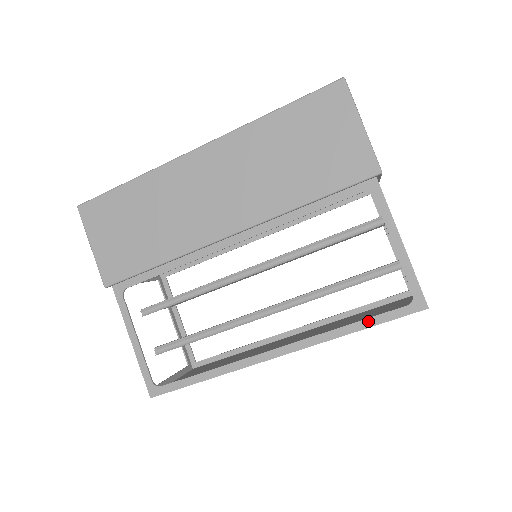
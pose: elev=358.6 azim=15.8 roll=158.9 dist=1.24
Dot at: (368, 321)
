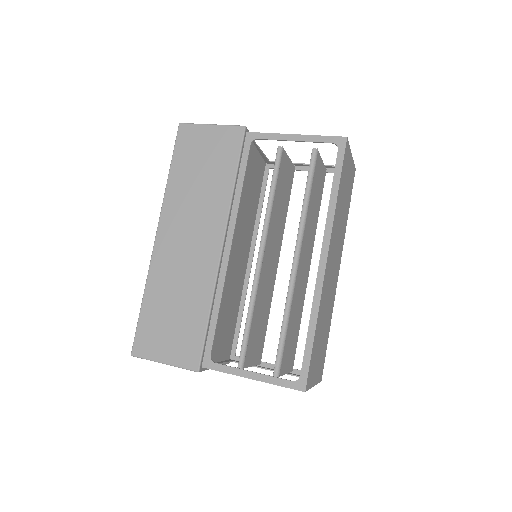
Dot at: (335, 180)
